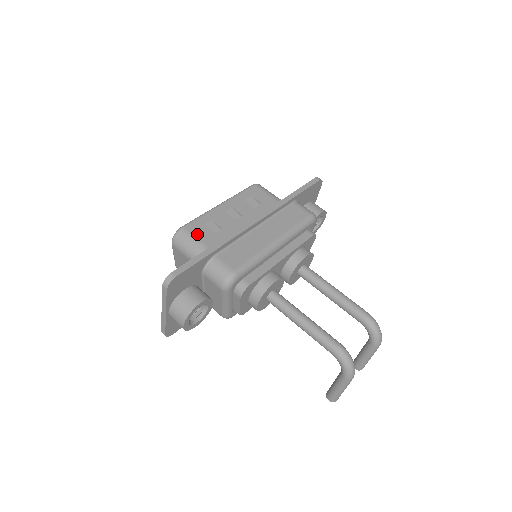
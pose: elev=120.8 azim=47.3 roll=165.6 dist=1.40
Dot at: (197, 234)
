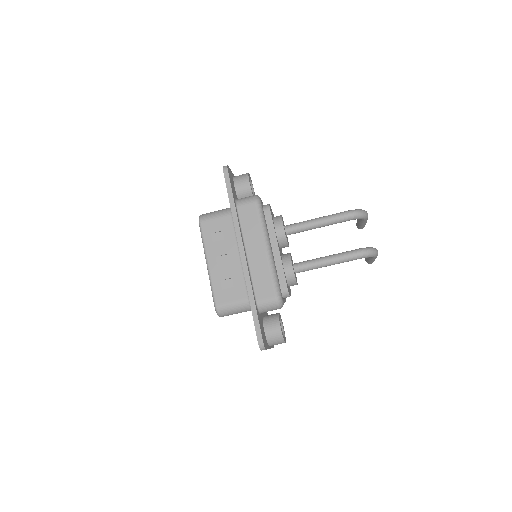
Dot at: (228, 300)
